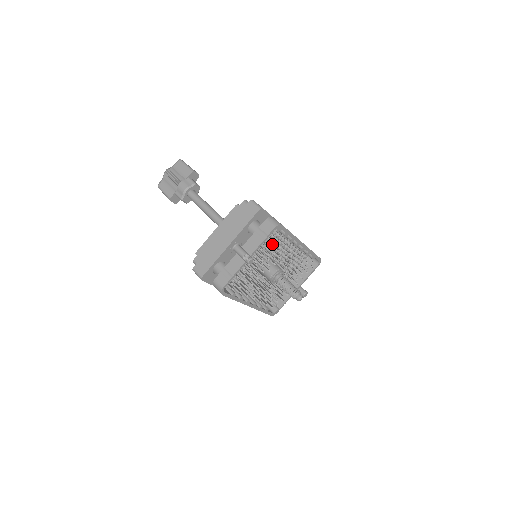
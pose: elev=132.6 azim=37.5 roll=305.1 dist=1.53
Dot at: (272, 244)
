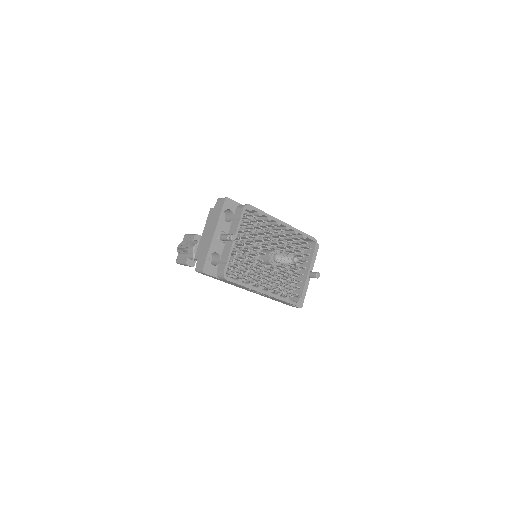
Dot at: (259, 234)
